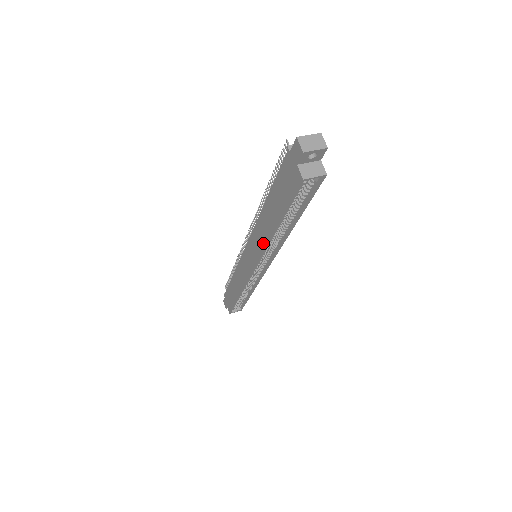
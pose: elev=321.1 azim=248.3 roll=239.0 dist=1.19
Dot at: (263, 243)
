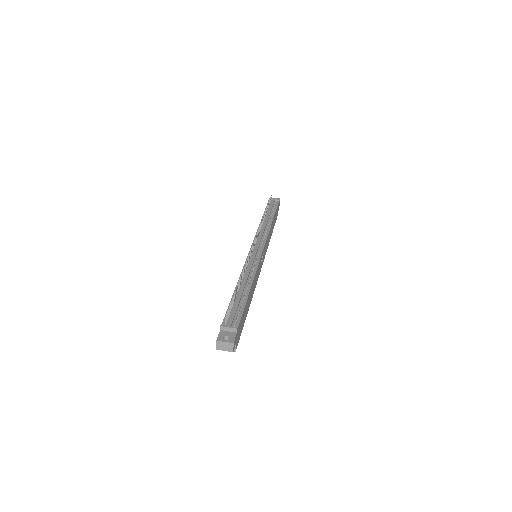
Dot at: occluded
